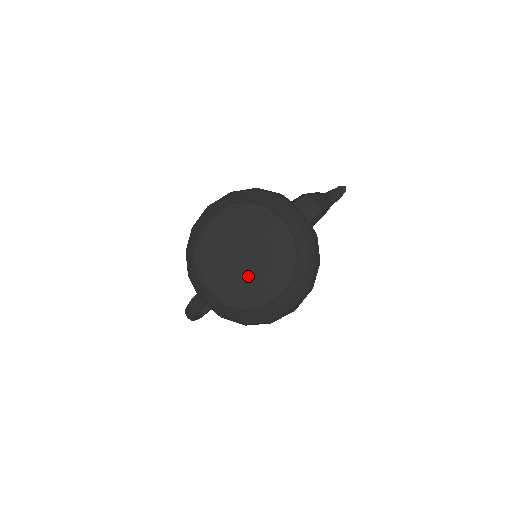
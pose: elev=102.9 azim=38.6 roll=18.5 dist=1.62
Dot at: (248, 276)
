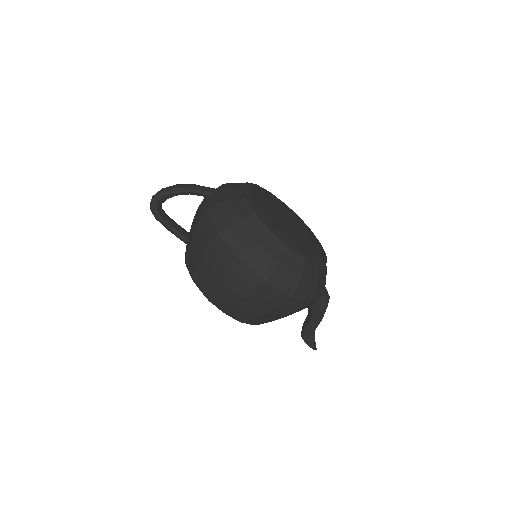
Dot at: (282, 222)
